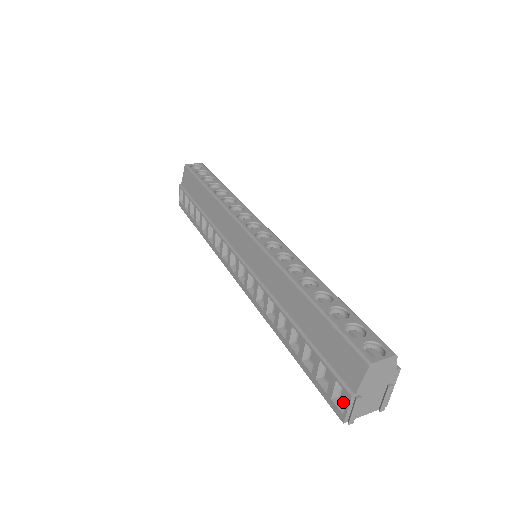
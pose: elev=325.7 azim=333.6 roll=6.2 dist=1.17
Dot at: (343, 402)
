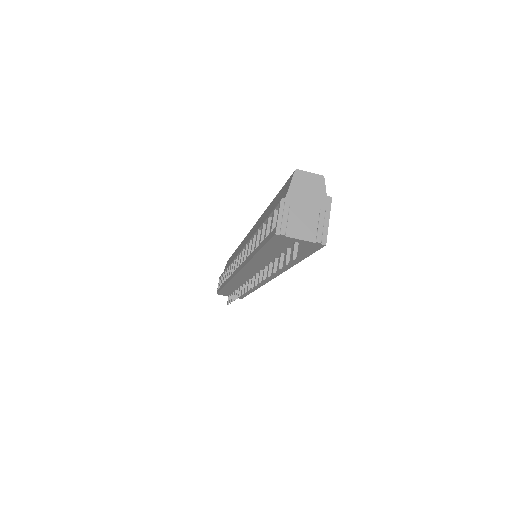
Dot at: occluded
